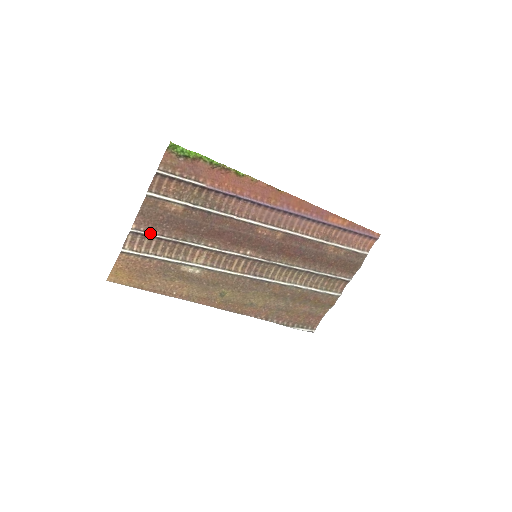
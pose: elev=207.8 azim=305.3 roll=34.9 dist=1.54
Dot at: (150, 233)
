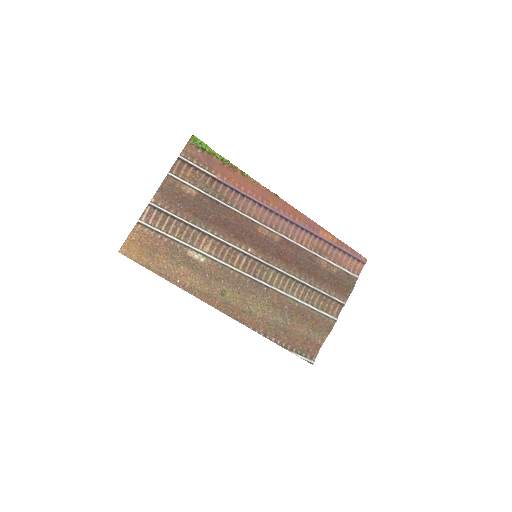
Dot at: (165, 210)
